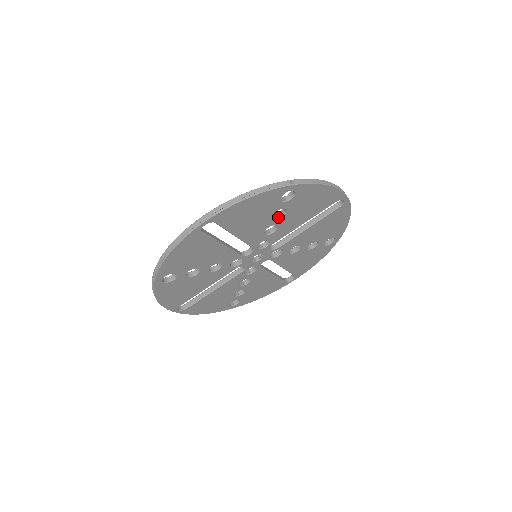
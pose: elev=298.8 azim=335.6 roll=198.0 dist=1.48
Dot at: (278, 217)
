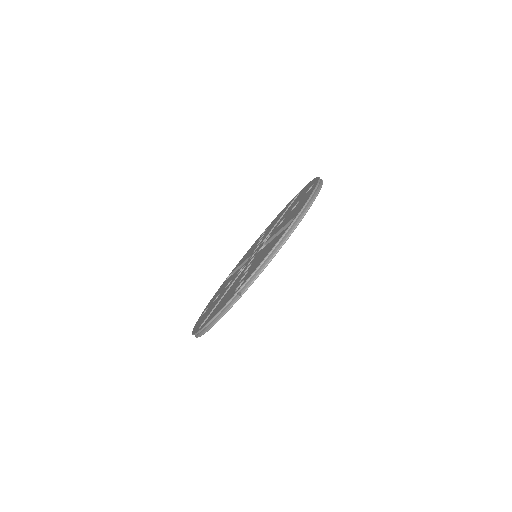
Dot at: occluded
